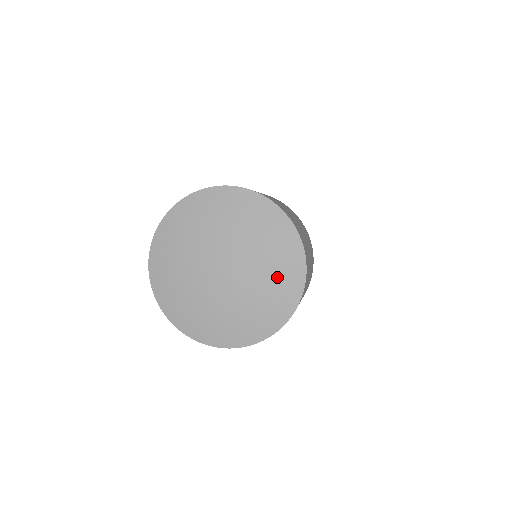
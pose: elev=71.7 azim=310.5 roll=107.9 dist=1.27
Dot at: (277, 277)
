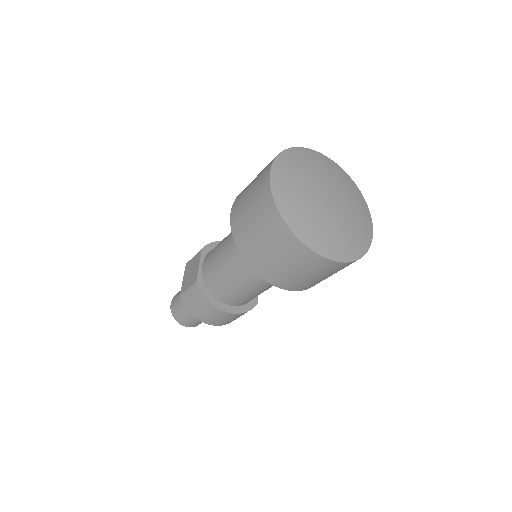
Dot at: (351, 190)
